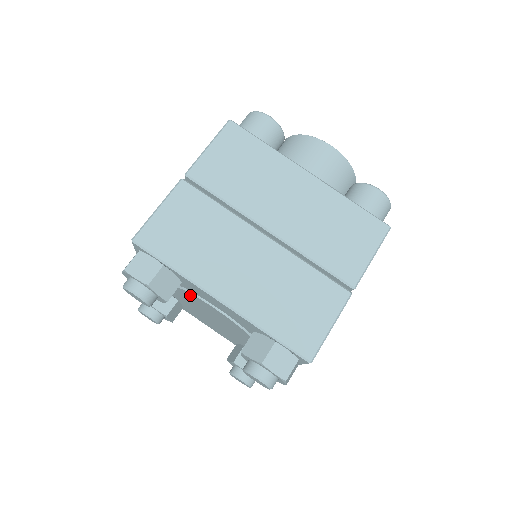
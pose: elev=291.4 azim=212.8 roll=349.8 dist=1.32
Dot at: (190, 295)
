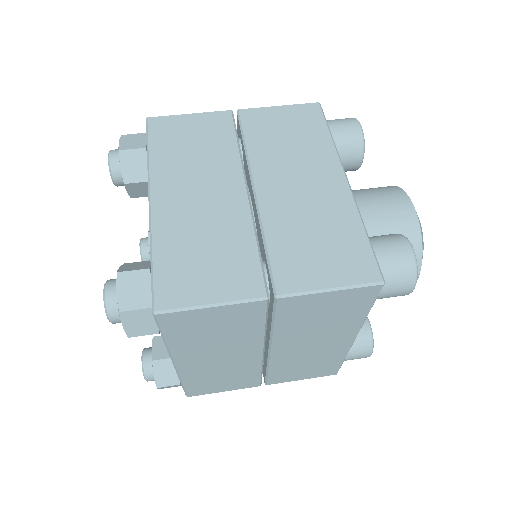
Dot at: occluded
